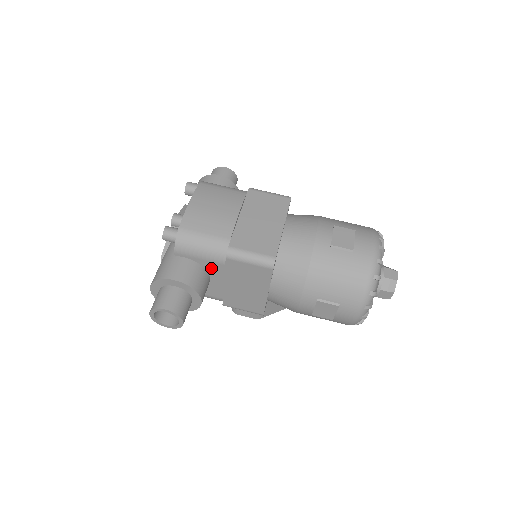
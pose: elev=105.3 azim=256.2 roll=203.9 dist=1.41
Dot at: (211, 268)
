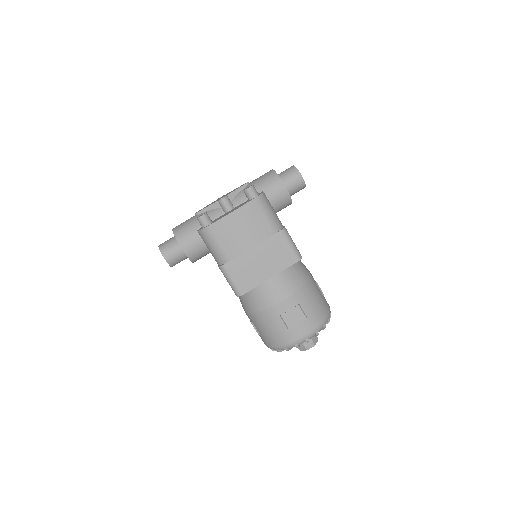
Dot at: occluded
